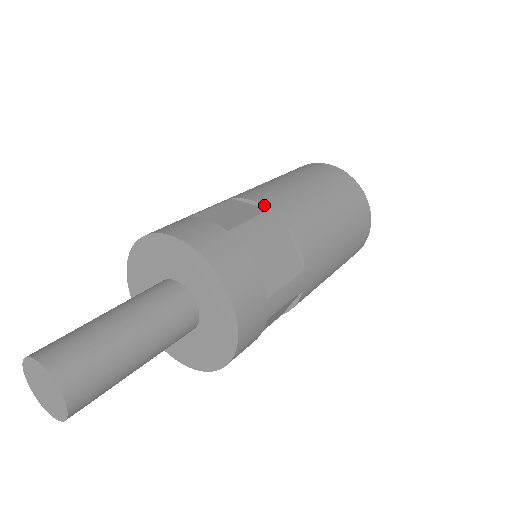
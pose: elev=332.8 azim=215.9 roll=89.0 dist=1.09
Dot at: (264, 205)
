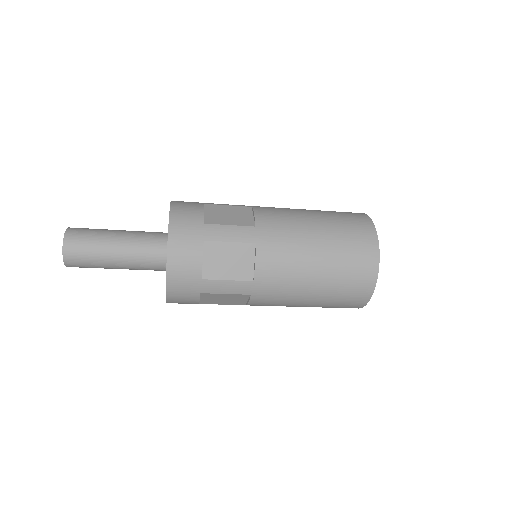
Dot at: (256, 222)
